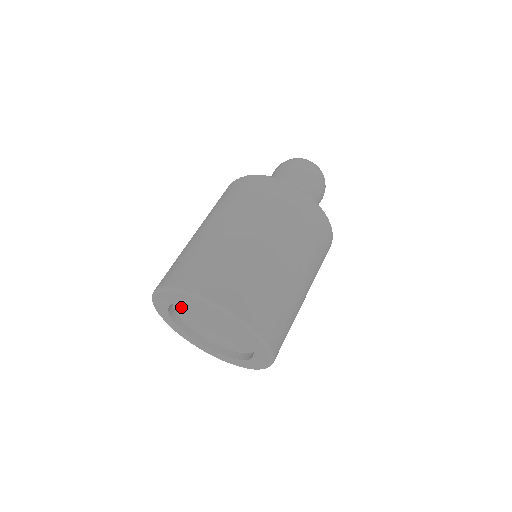
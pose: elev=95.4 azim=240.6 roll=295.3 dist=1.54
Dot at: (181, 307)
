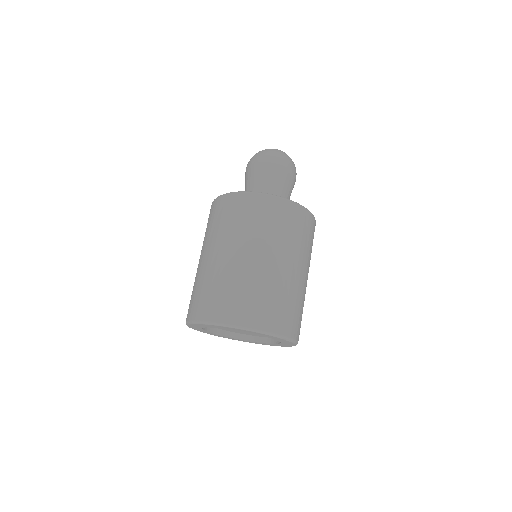
Dot at: occluded
